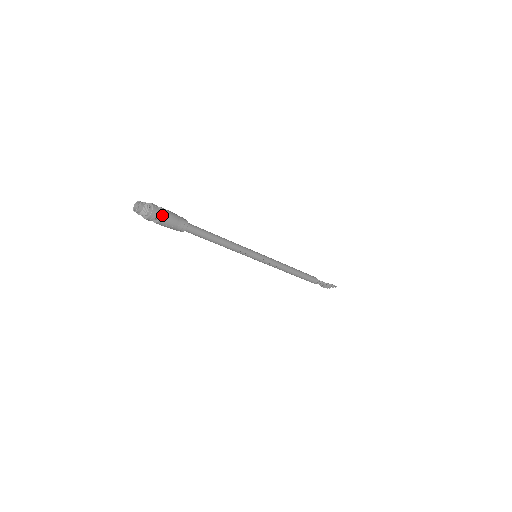
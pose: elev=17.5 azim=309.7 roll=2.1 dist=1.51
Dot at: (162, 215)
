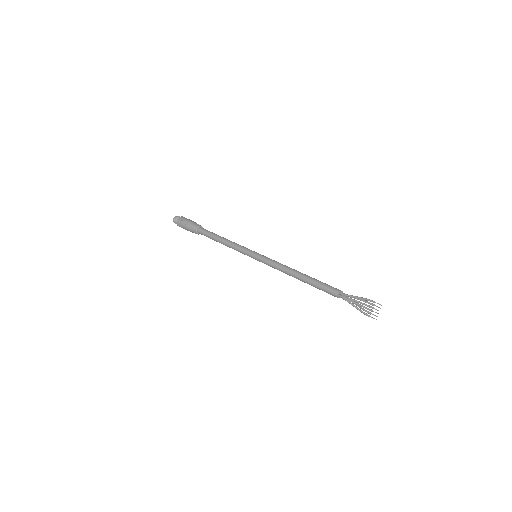
Dot at: (185, 219)
